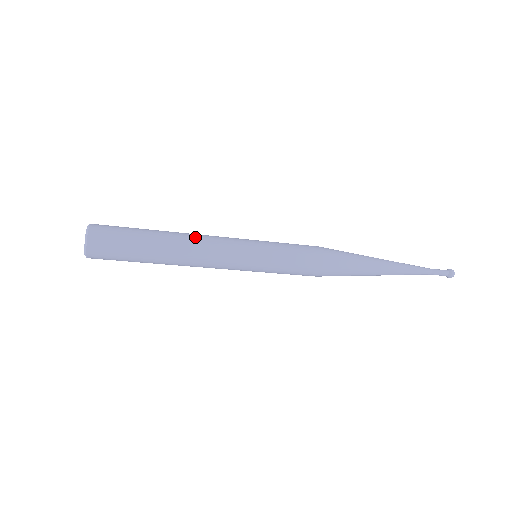
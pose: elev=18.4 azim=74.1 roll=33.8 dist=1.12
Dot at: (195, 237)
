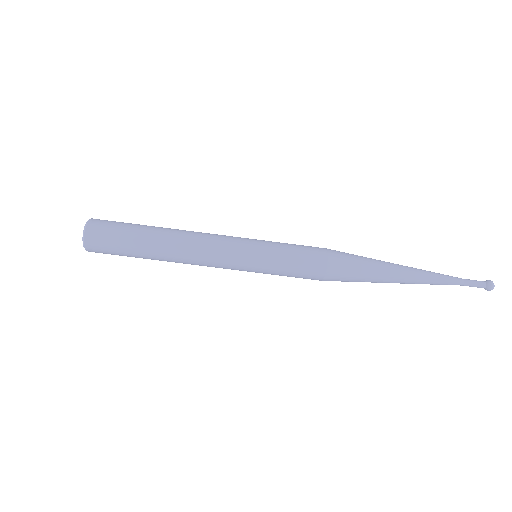
Dot at: occluded
